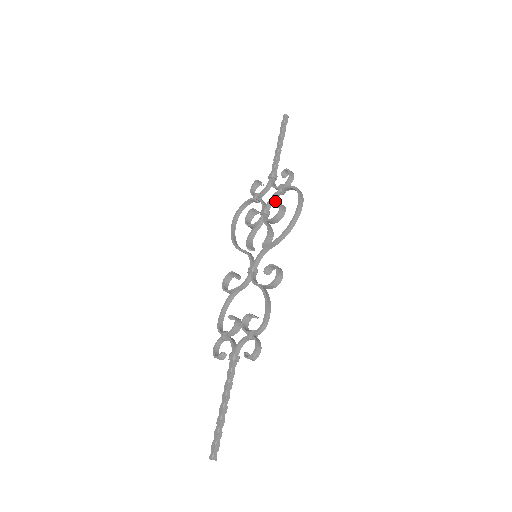
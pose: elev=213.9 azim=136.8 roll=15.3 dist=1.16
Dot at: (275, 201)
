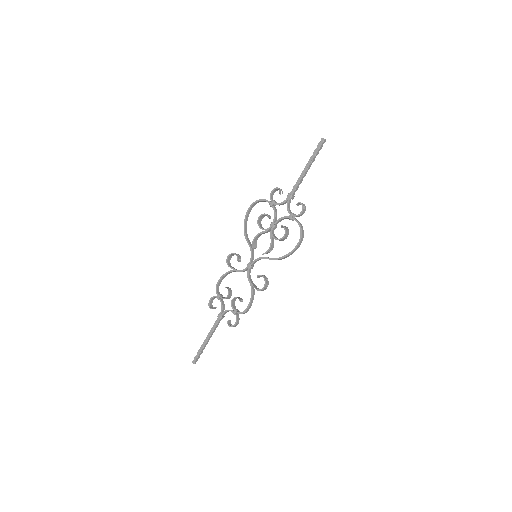
Dot at: (283, 226)
